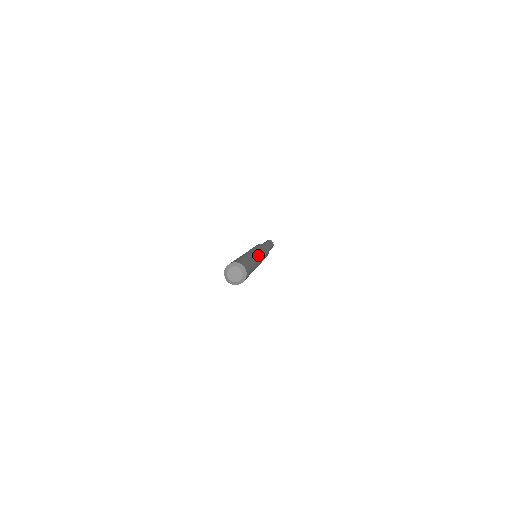
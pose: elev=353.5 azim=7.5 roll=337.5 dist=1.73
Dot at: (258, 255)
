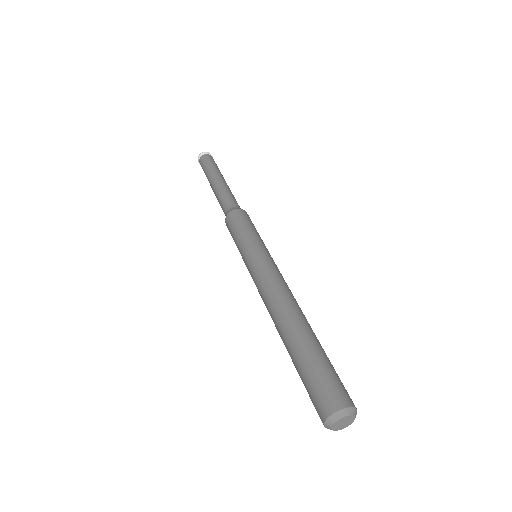
Dot at: (284, 285)
